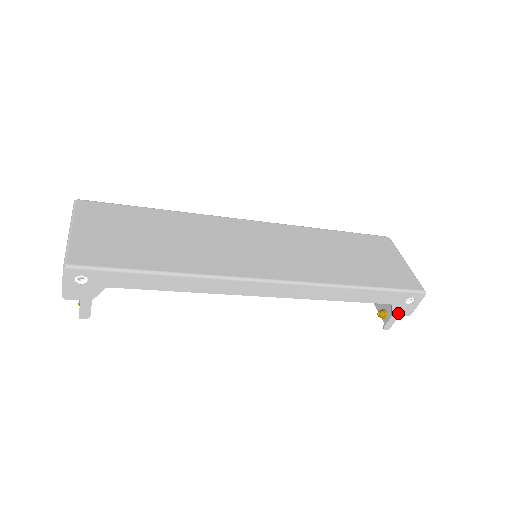
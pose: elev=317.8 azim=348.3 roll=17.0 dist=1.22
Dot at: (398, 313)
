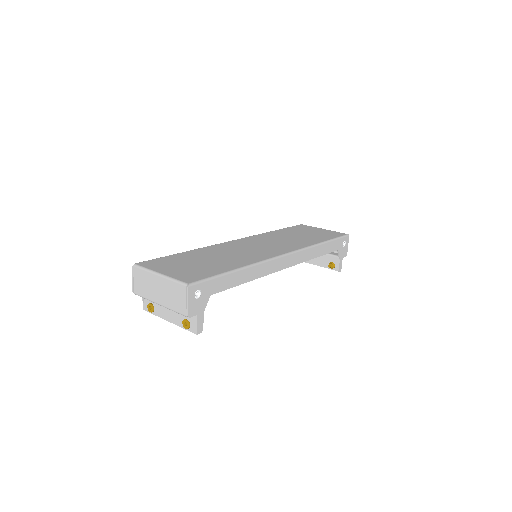
Dot at: (342, 256)
